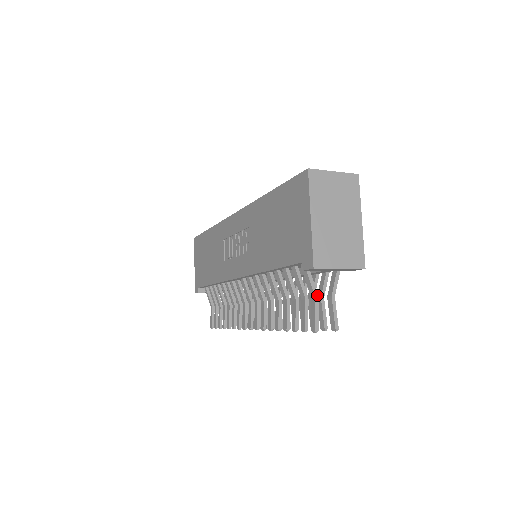
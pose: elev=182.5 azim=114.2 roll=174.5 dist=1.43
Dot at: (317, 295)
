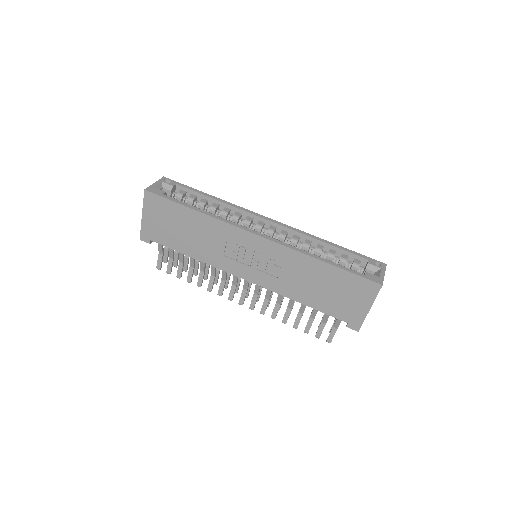
Dot at: occluded
